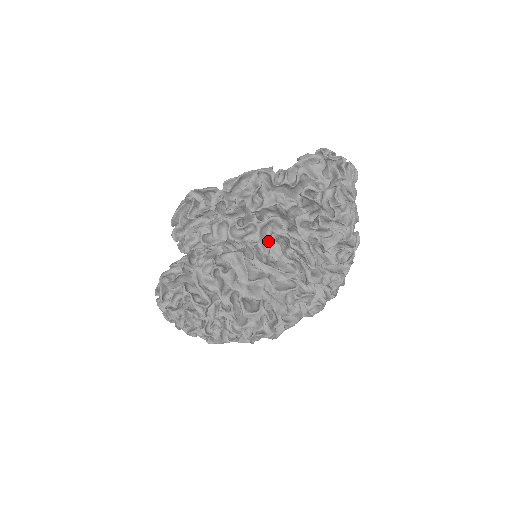
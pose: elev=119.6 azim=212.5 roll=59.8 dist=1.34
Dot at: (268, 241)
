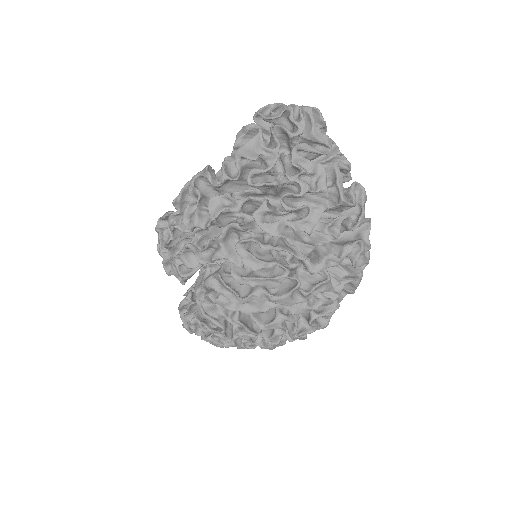
Dot at: occluded
